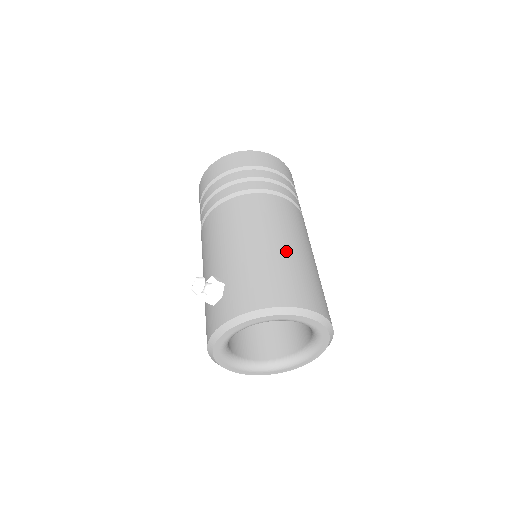
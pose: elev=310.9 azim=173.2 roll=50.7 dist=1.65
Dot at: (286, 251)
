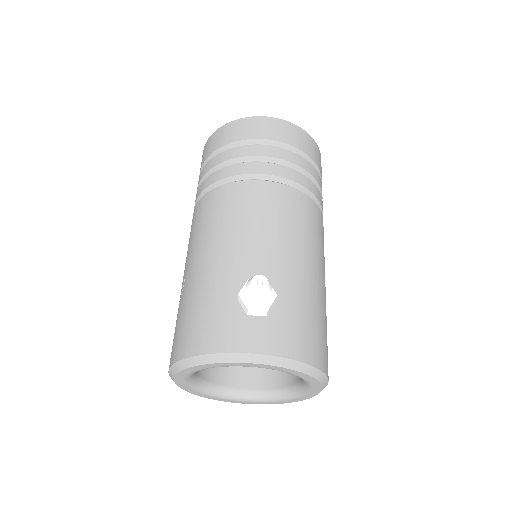
Dot at: occluded
